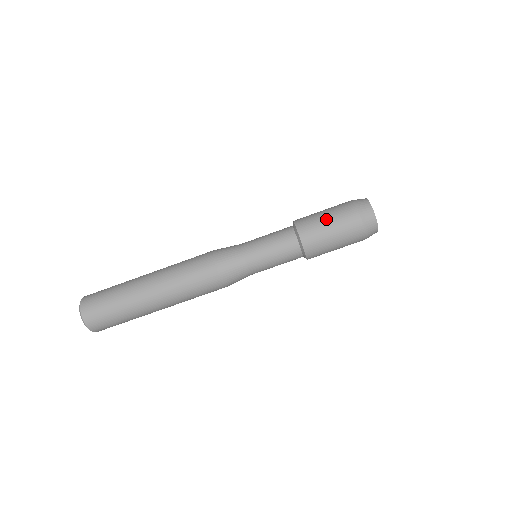
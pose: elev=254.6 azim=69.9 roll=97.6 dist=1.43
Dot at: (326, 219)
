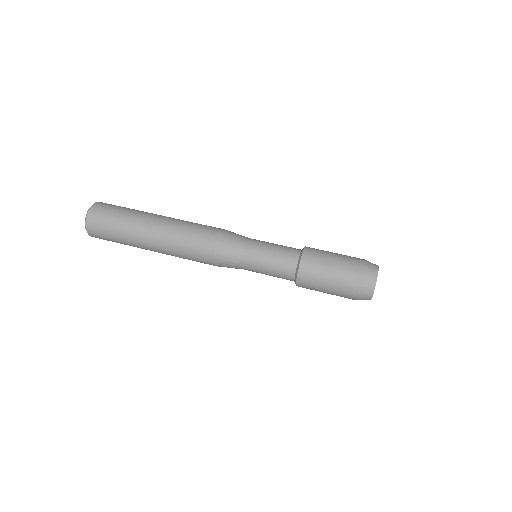
Dot at: (333, 259)
